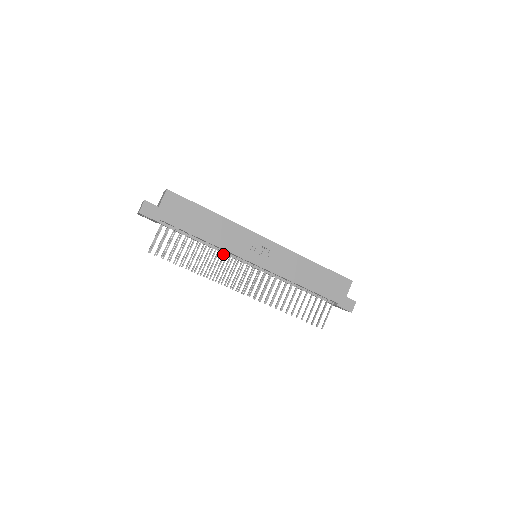
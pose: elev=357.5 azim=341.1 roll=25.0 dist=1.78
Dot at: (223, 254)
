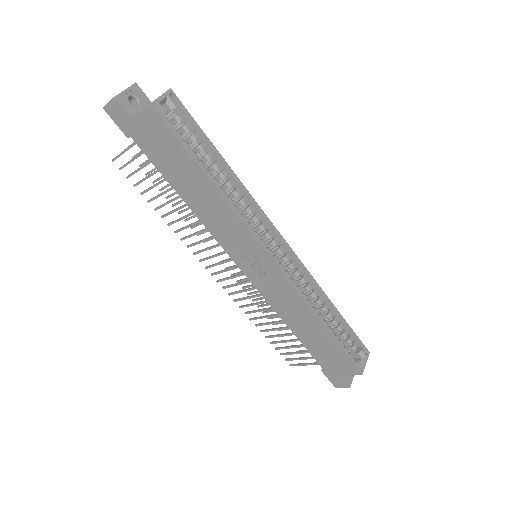
Dot at: occluded
